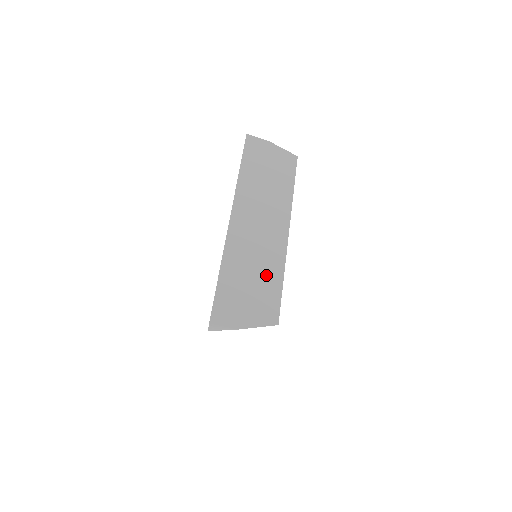
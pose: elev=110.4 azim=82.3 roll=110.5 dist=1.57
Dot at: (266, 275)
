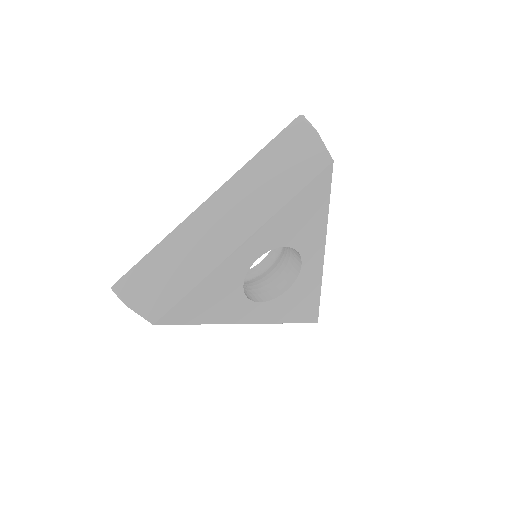
Dot at: (184, 273)
